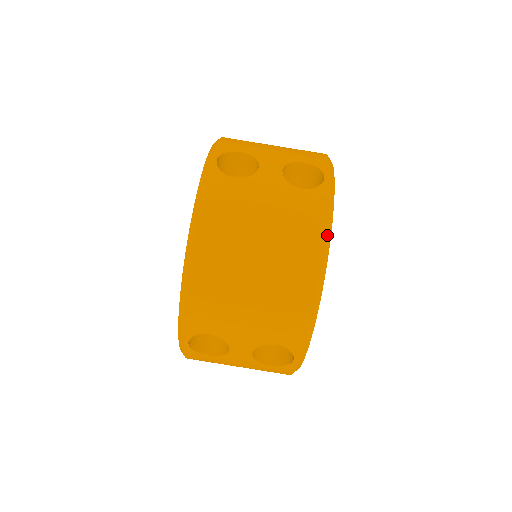
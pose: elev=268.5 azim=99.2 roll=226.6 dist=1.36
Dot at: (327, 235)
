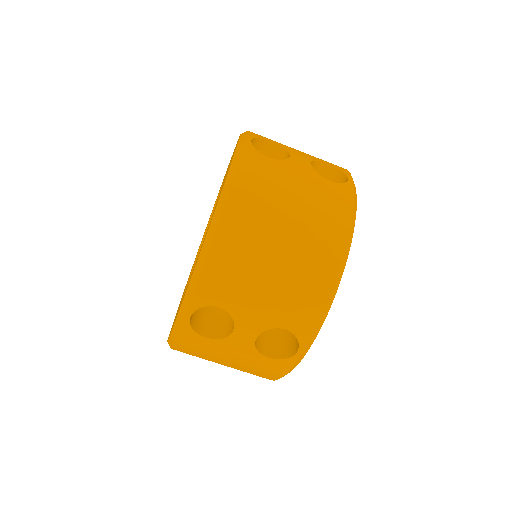
Dot at: (352, 224)
